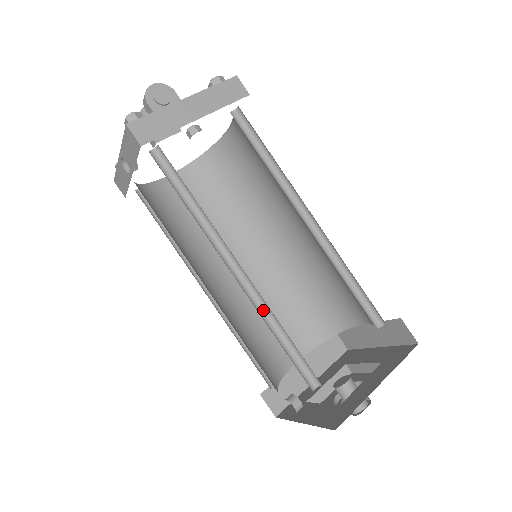
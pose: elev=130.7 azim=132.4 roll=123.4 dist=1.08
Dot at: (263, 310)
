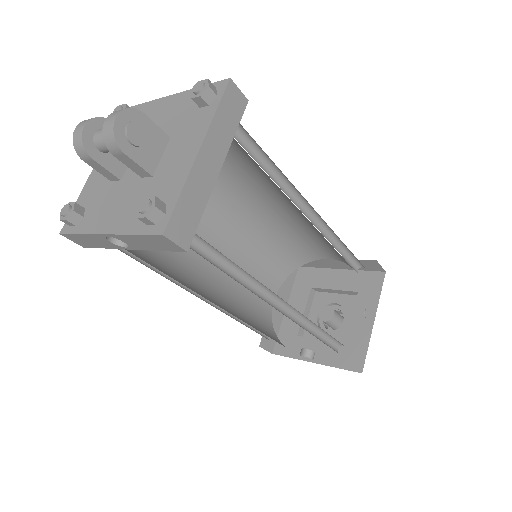
Dot at: (301, 321)
